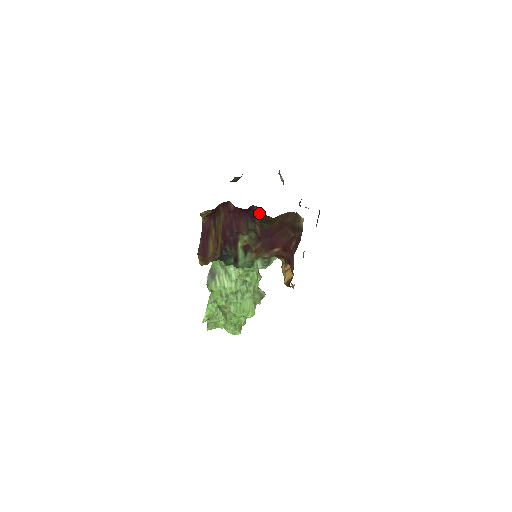
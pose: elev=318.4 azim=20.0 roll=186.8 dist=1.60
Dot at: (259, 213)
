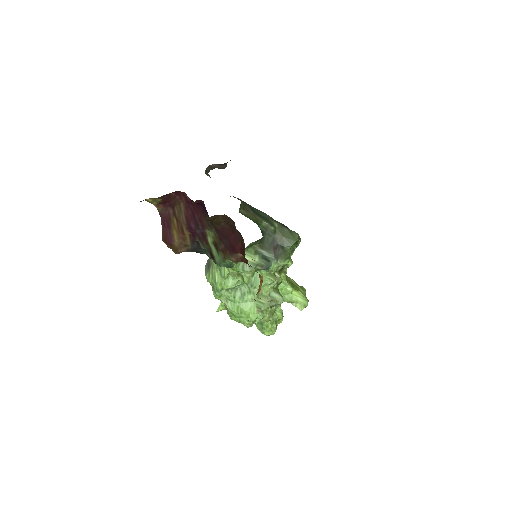
Dot at: occluded
